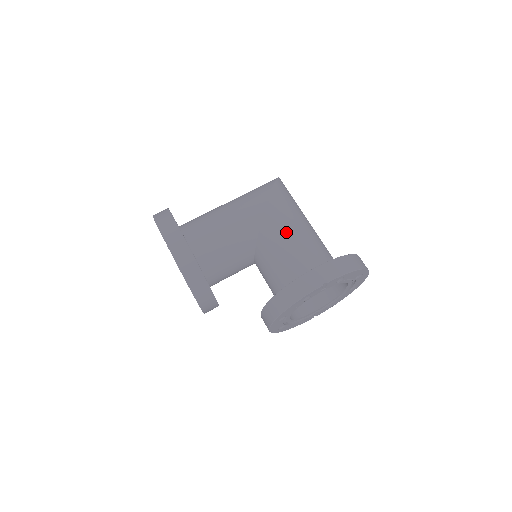
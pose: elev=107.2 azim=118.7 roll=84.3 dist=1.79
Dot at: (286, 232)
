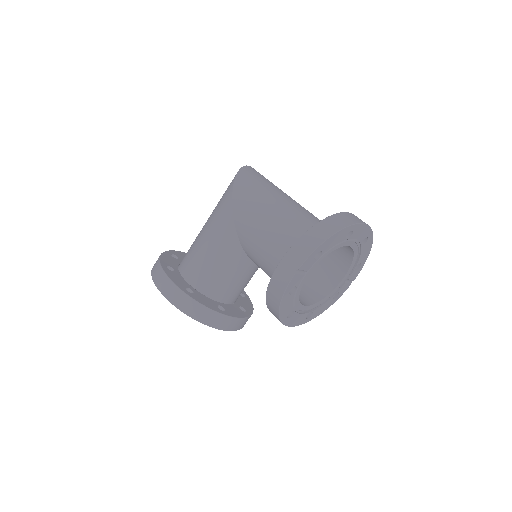
Dot at: (257, 226)
